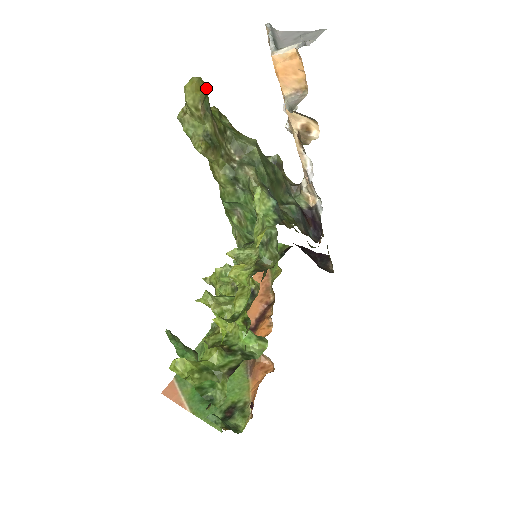
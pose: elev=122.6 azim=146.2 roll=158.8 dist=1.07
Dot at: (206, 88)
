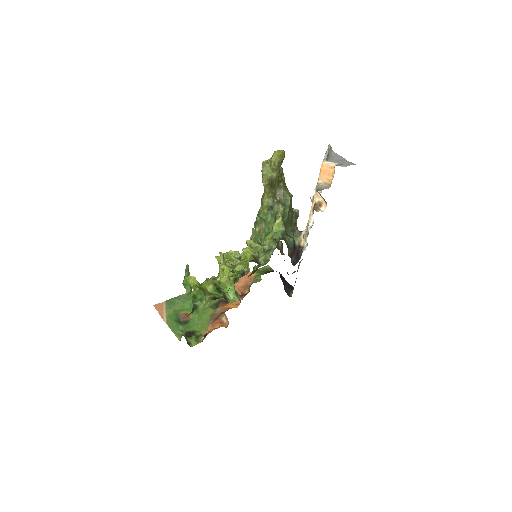
Dot at: occluded
